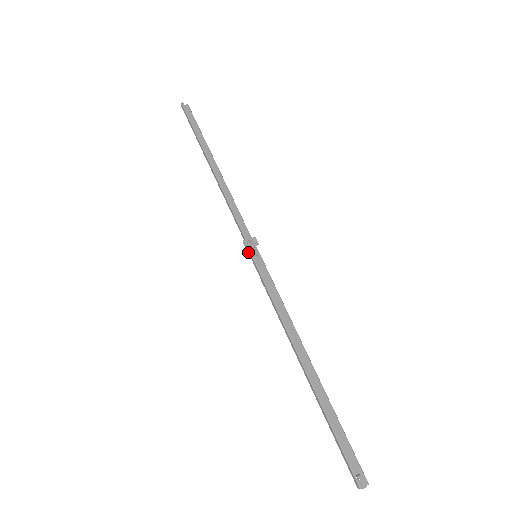
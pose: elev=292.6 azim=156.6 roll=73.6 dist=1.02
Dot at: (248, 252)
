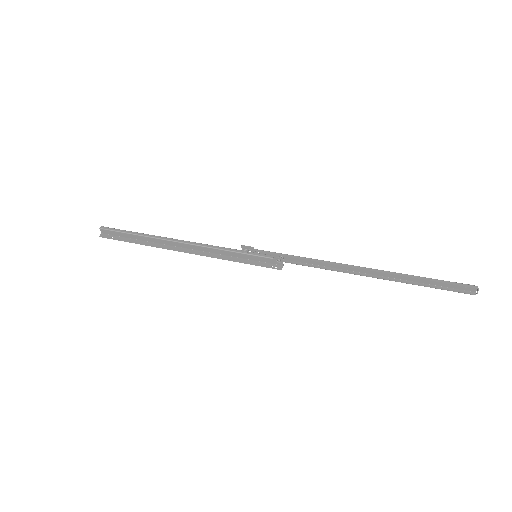
Dot at: (253, 247)
